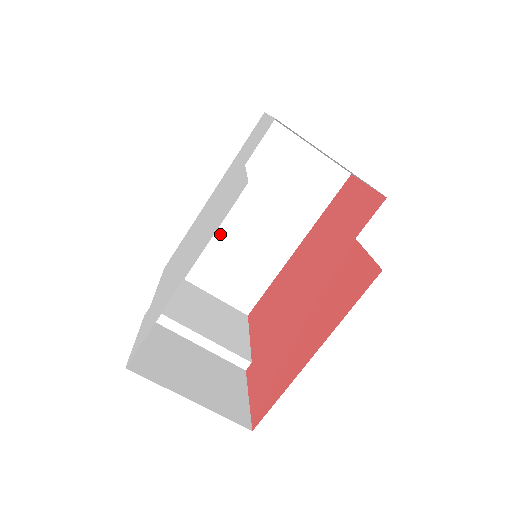
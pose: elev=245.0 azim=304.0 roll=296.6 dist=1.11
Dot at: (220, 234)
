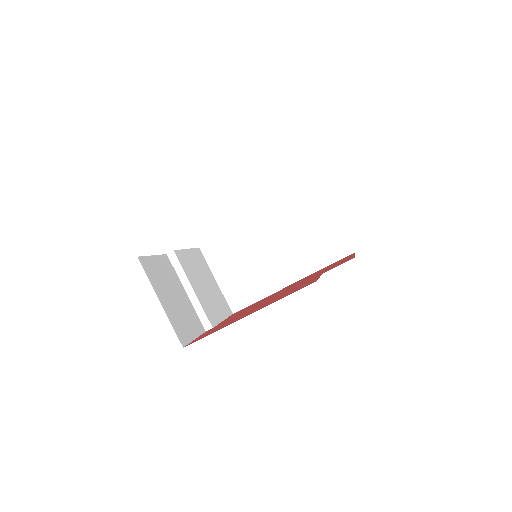
Dot at: (247, 245)
